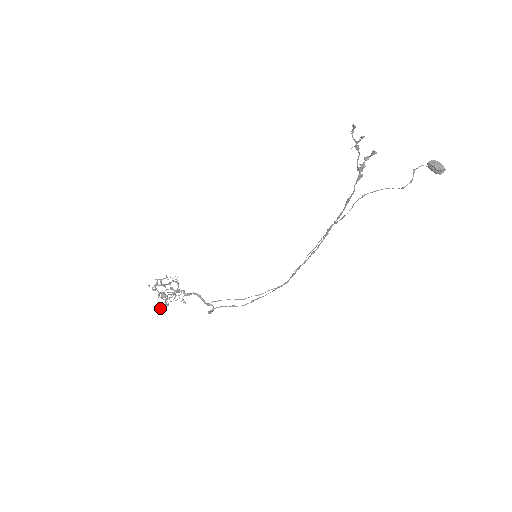
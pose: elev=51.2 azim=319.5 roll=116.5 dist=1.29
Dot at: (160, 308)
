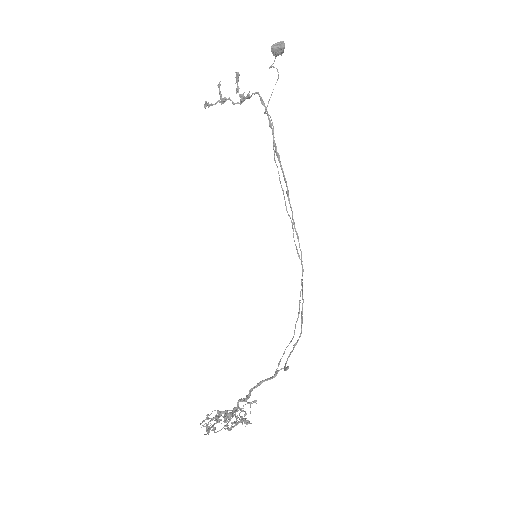
Dot at: (242, 424)
